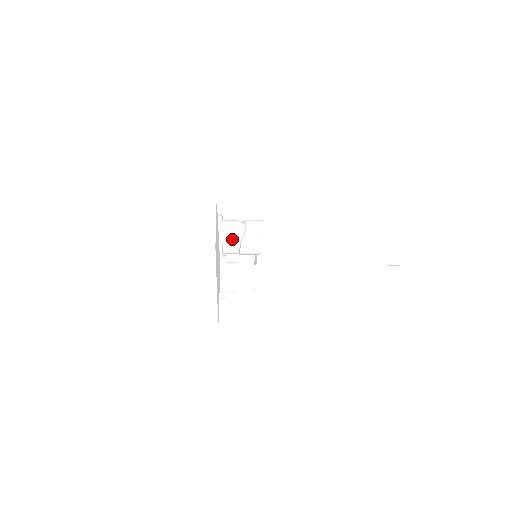
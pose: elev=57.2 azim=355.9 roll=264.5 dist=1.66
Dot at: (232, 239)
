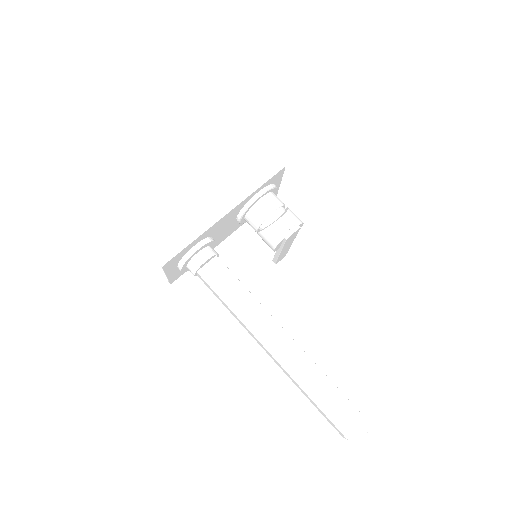
Dot at: (253, 222)
